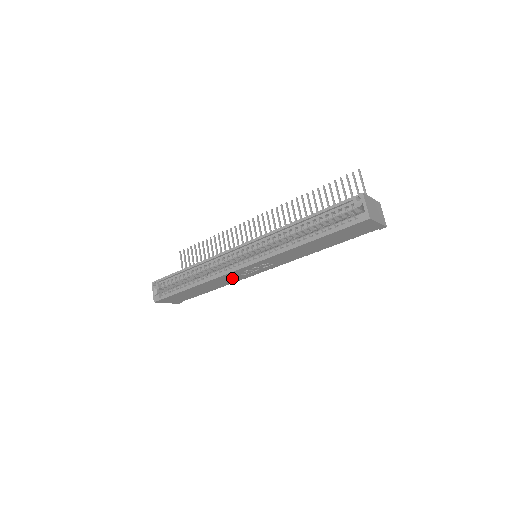
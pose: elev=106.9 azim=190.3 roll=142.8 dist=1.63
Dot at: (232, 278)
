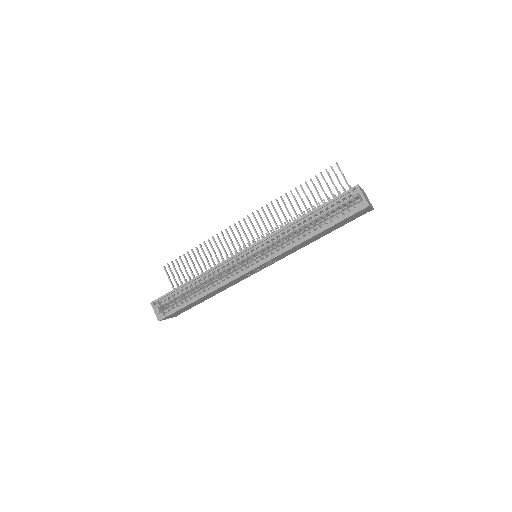
Dot at: (237, 281)
